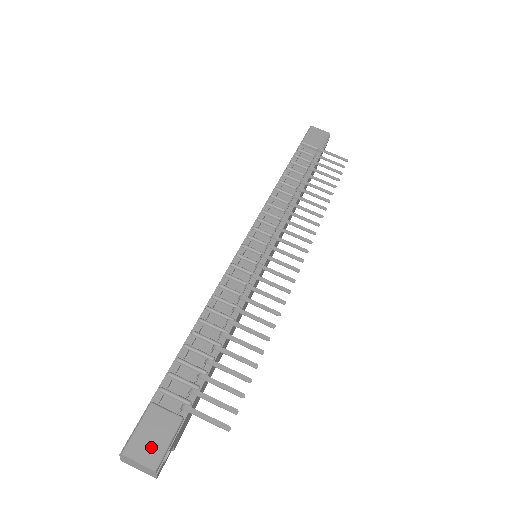
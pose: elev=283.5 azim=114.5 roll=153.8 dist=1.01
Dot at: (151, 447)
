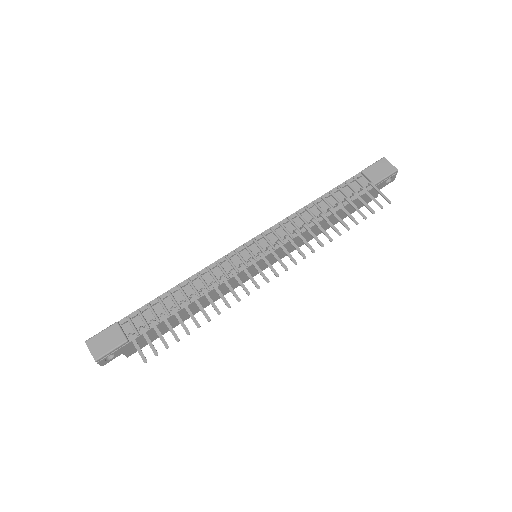
Dot at: (101, 347)
